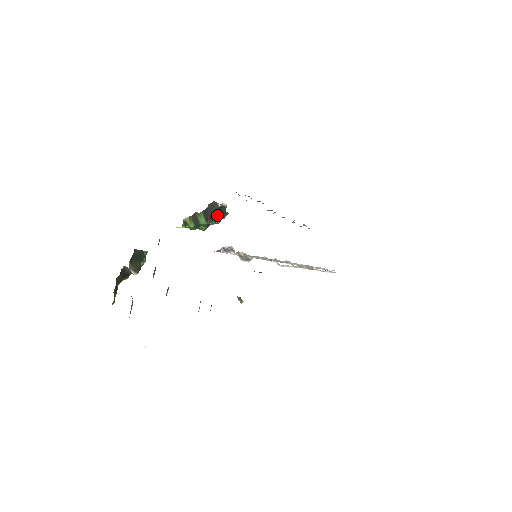
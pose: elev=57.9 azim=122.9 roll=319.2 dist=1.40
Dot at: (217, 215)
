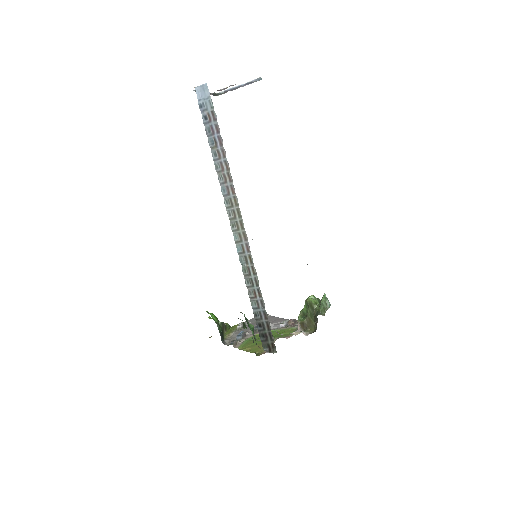
Dot at: occluded
